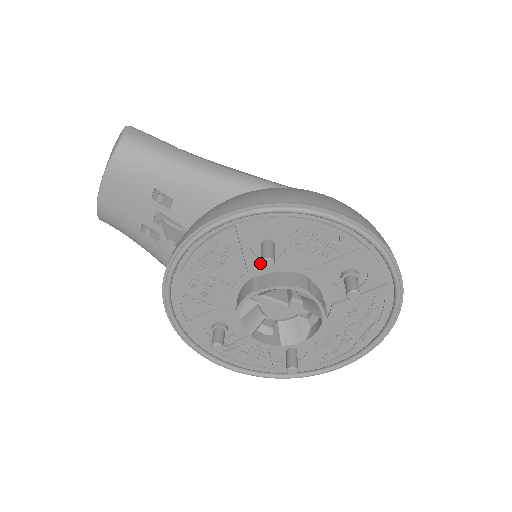
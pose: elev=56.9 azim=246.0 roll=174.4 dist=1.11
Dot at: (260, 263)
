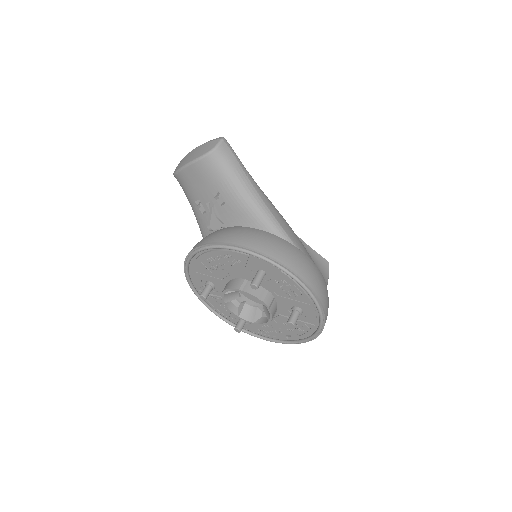
Dot at: (250, 284)
